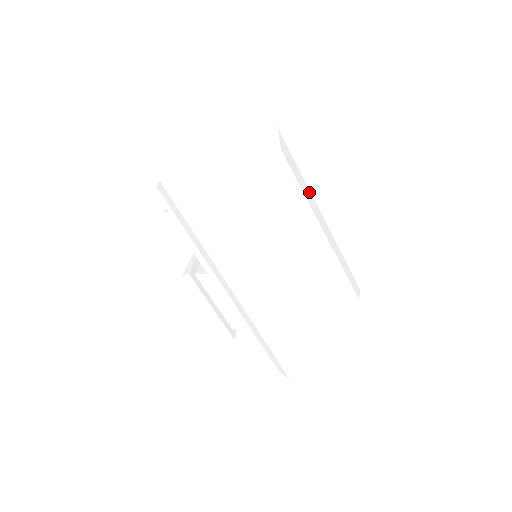
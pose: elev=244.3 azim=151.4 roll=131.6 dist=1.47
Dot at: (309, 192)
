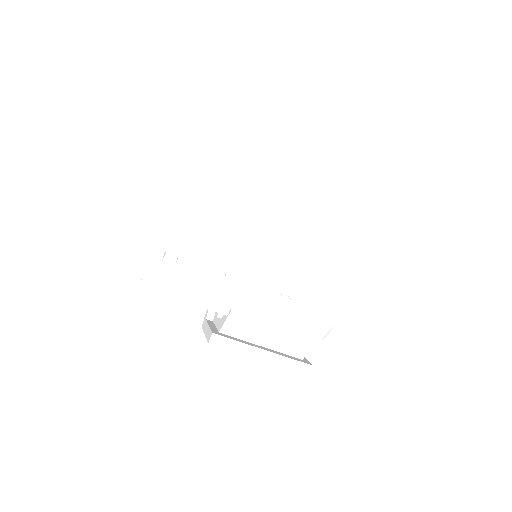
Dot at: occluded
